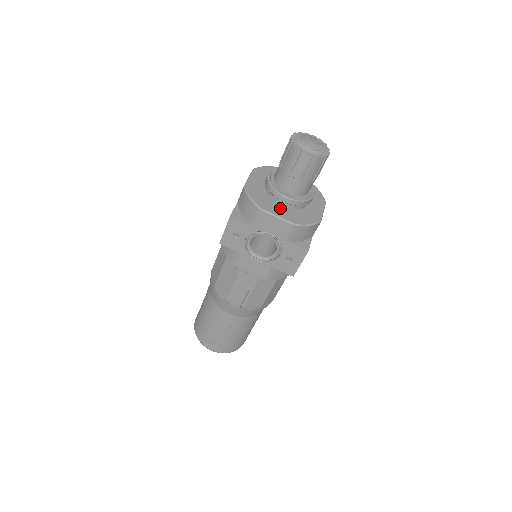
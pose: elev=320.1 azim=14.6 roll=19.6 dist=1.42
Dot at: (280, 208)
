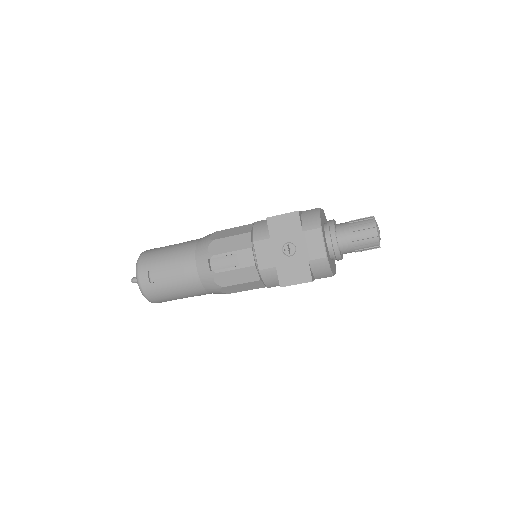
Dot at: occluded
